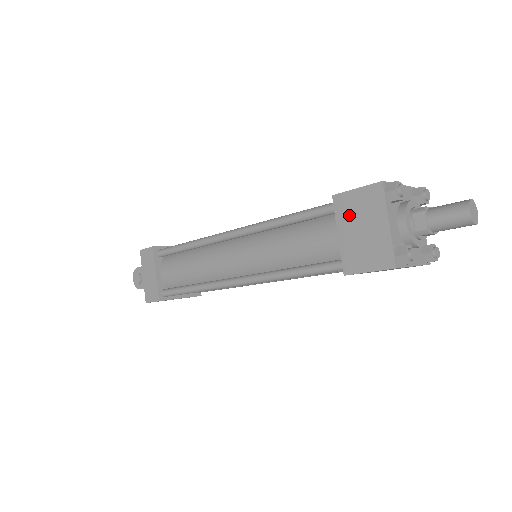
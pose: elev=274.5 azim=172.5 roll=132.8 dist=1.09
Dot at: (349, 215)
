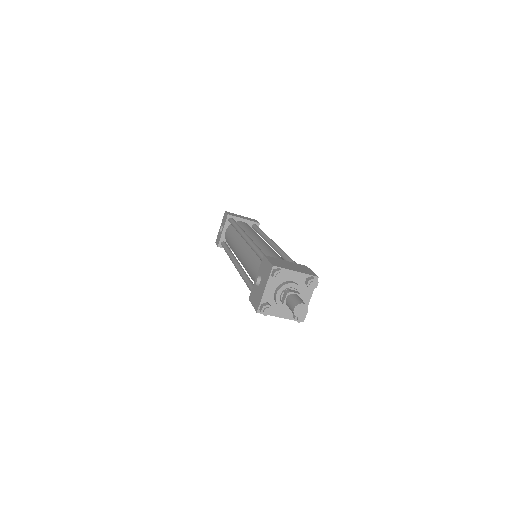
Dot at: occluded
